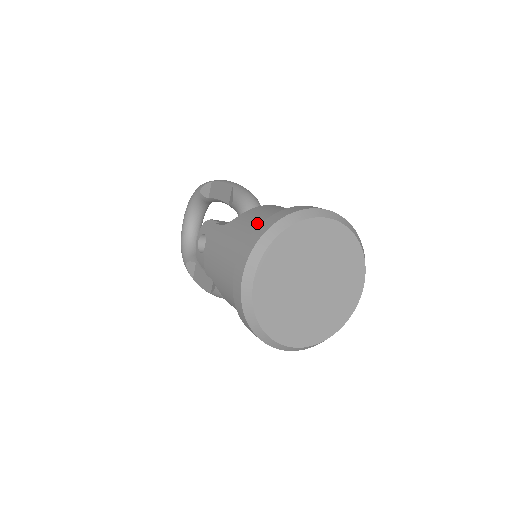
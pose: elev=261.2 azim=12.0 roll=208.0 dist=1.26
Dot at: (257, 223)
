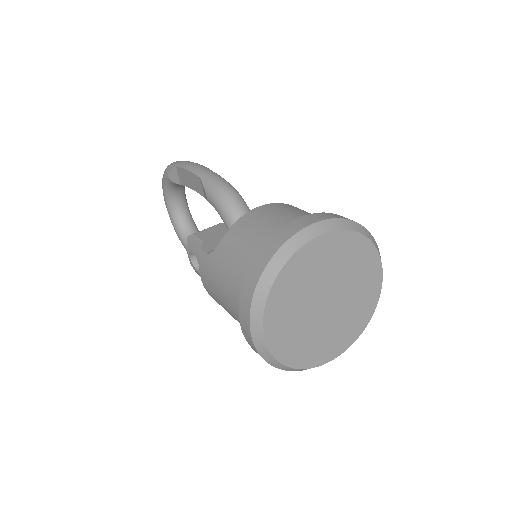
Dot at: (244, 258)
